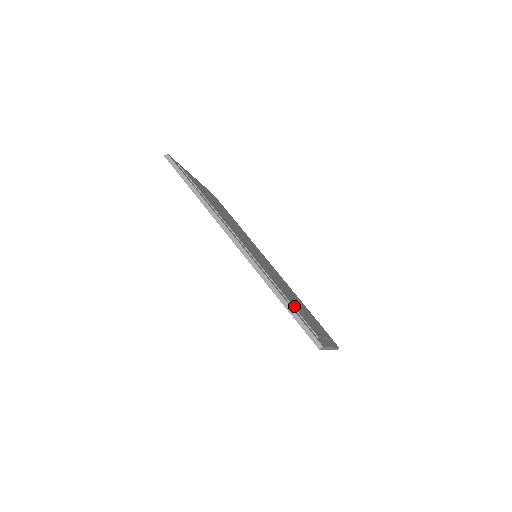
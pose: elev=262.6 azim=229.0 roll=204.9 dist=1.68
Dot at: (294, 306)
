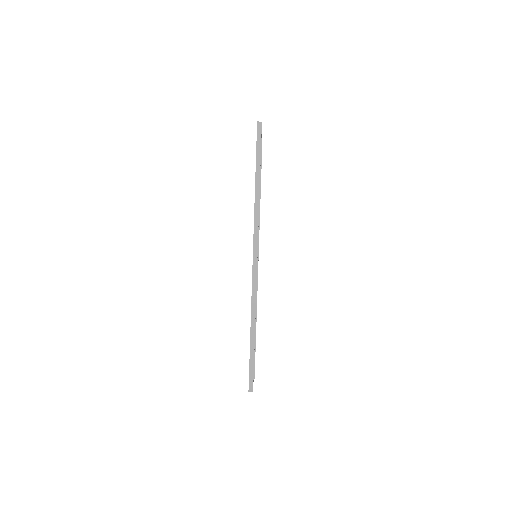
Dot at: occluded
